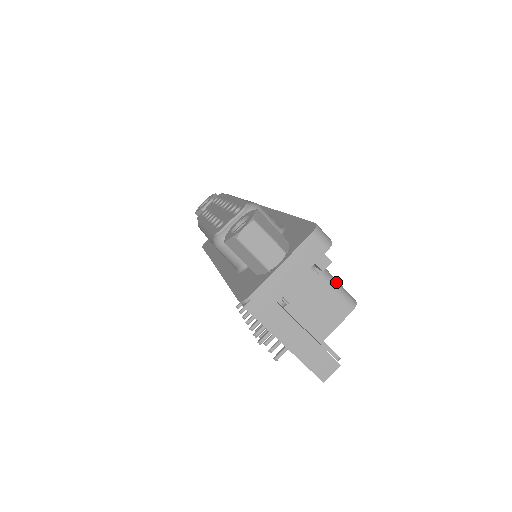
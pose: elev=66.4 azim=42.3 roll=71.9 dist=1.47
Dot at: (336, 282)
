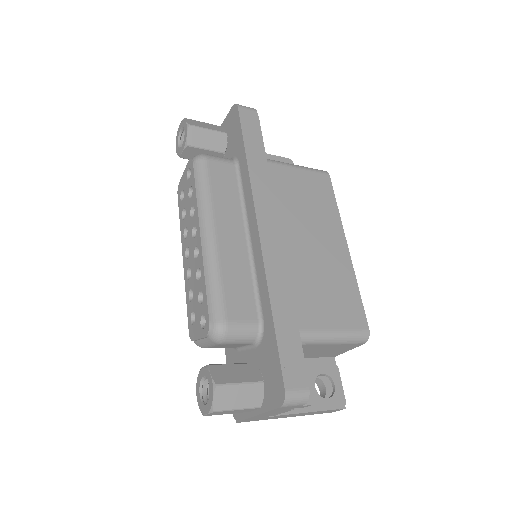
Dot at: (340, 337)
